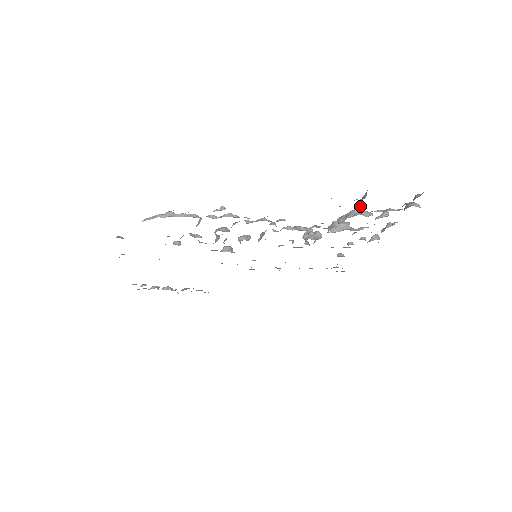
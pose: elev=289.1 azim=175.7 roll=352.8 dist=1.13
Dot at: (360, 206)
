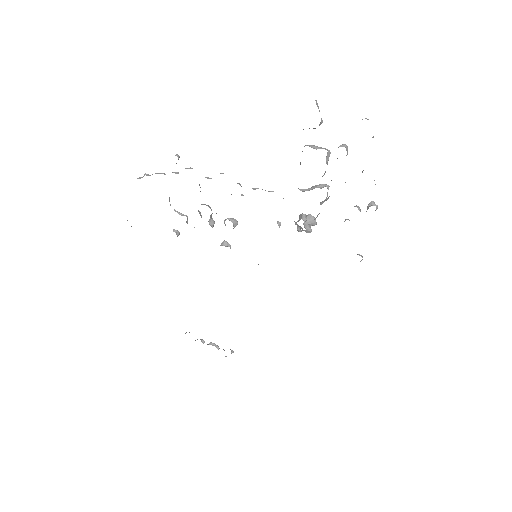
Dot at: occluded
